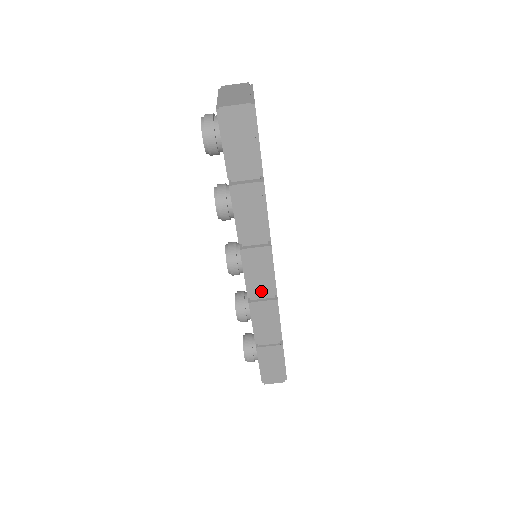
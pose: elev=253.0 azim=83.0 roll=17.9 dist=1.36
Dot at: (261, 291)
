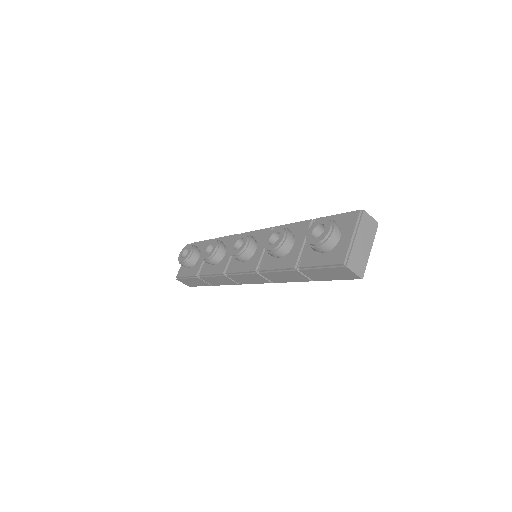
Dot at: (238, 279)
